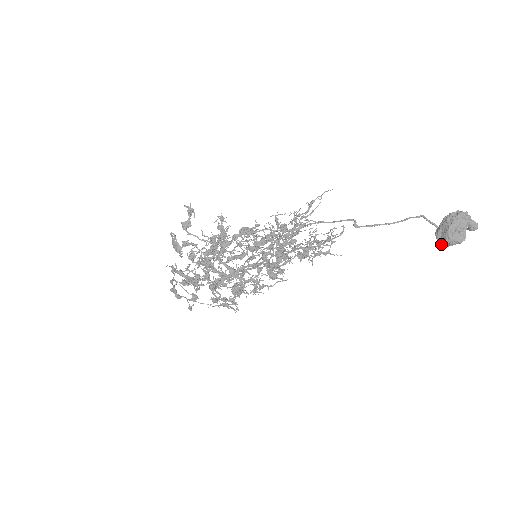
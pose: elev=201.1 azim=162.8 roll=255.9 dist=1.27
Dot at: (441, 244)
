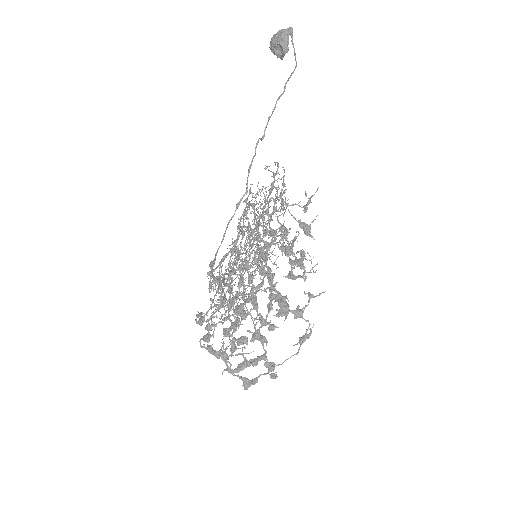
Dot at: (284, 50)
